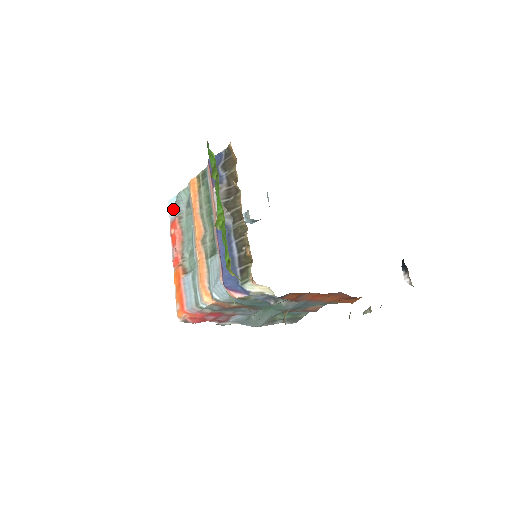
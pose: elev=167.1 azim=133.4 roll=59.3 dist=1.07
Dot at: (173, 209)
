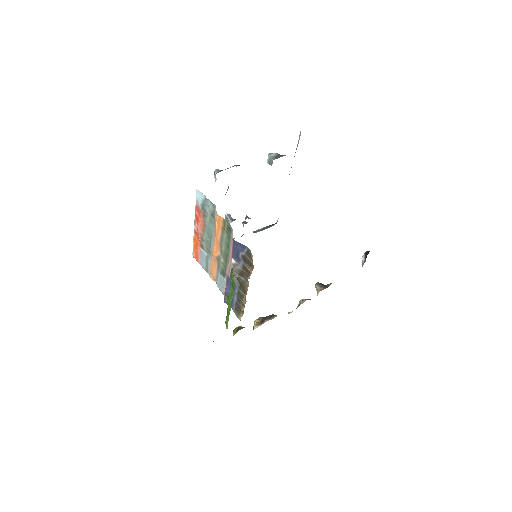
Dot at: (200, 200)
